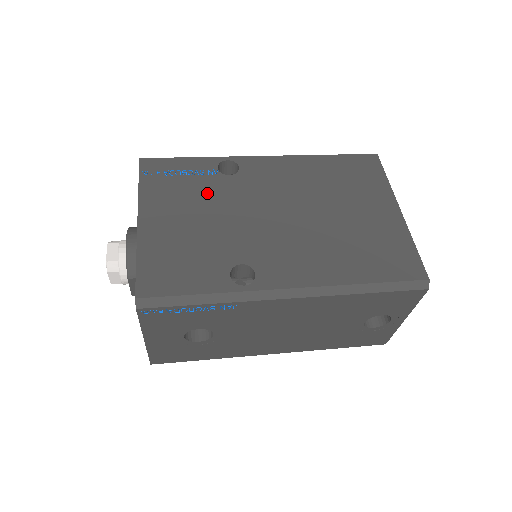
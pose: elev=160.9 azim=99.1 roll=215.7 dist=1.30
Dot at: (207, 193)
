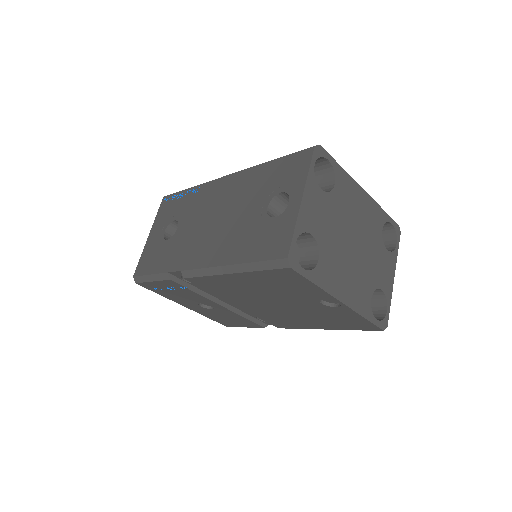
Dot at: occluded
